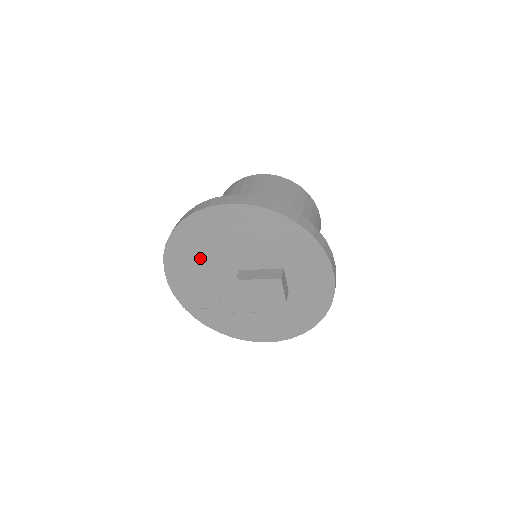
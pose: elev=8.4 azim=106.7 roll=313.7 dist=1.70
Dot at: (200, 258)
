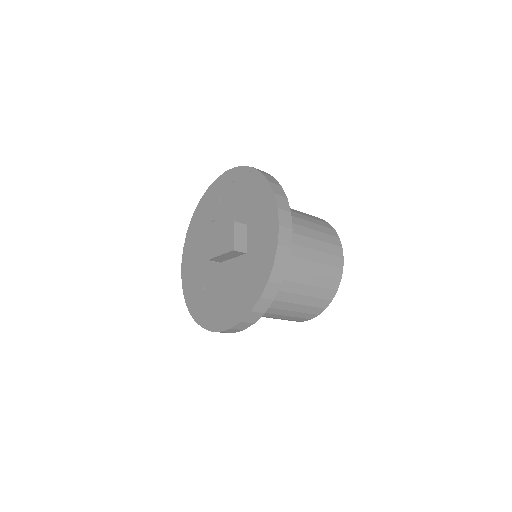
Dot at: (203, 231)
